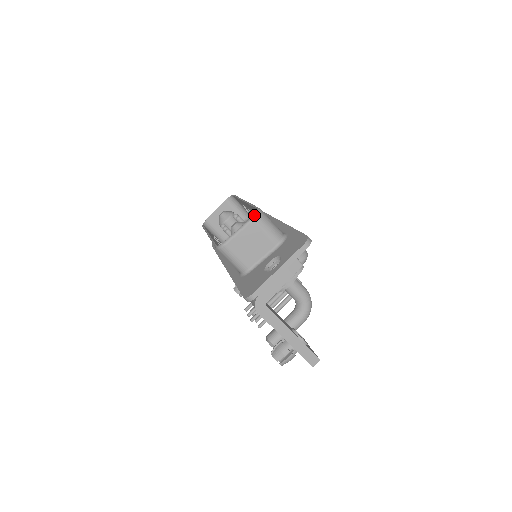
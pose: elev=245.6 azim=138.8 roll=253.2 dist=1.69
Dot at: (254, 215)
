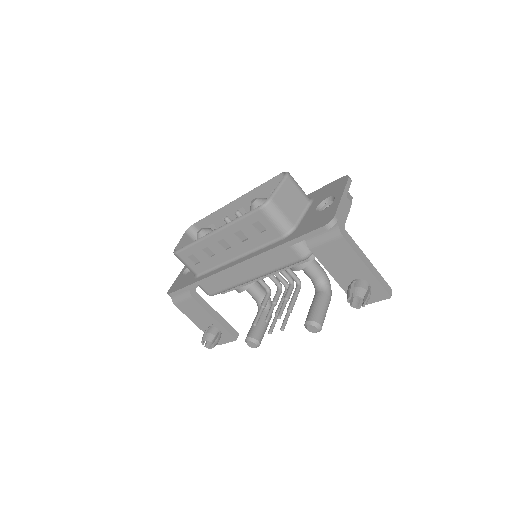
Dot at: (286, 173)
